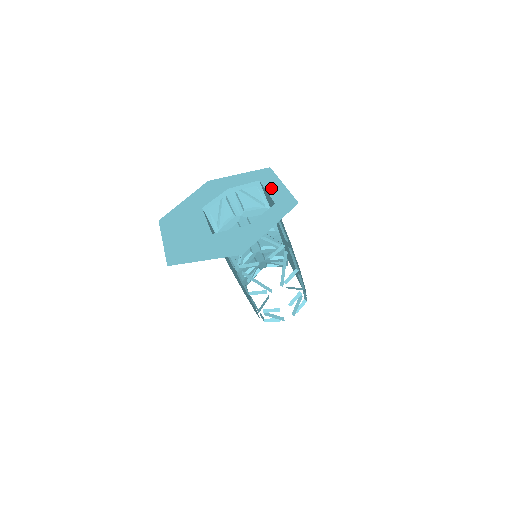
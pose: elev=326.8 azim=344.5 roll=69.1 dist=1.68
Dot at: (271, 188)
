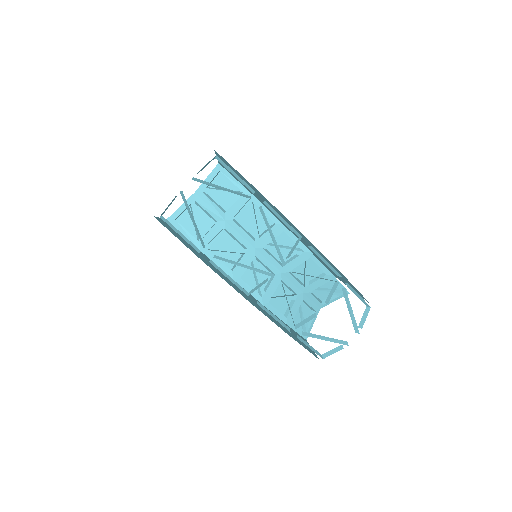
Dot at: occluded
